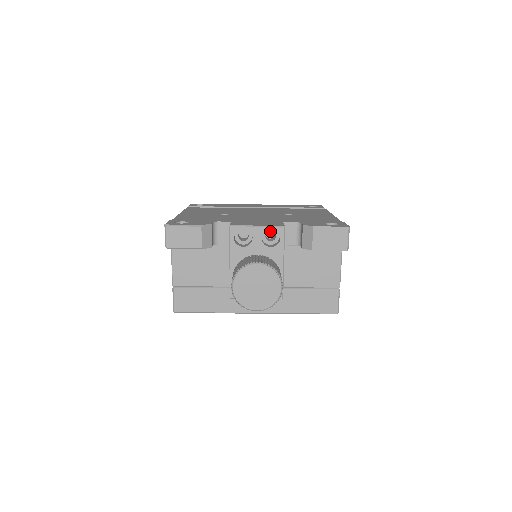
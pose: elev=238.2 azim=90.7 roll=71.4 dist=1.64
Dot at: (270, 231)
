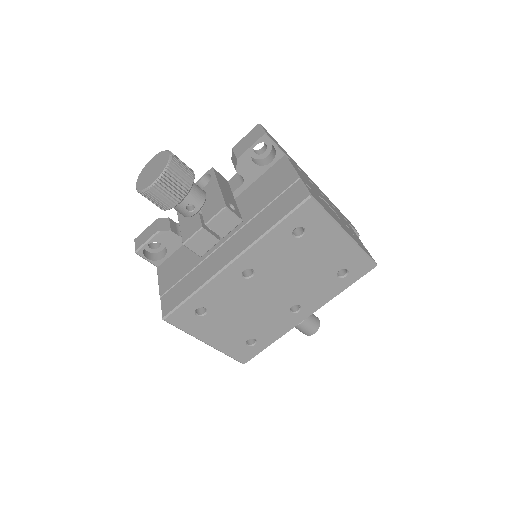
Dot at: occluded
